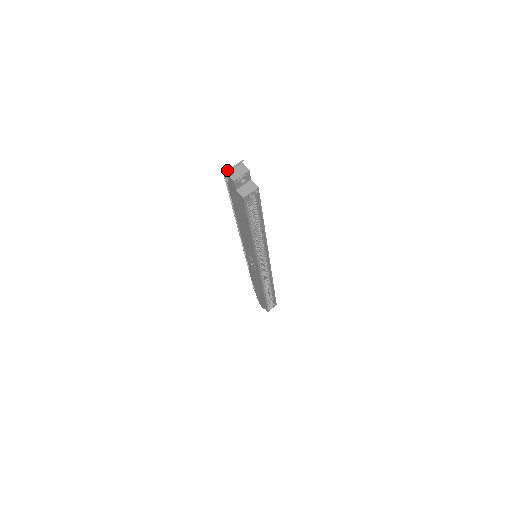
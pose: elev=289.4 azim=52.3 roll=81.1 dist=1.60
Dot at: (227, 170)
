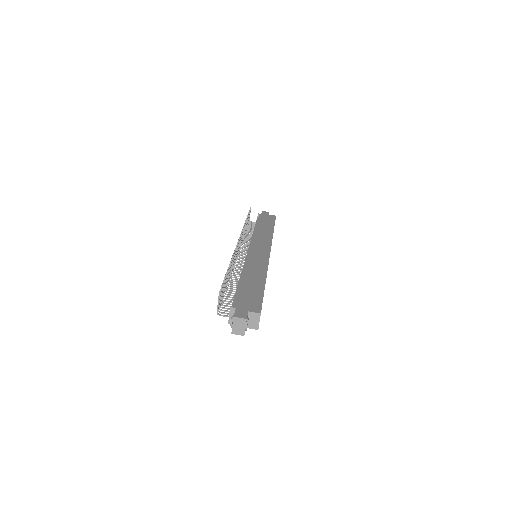
Dot at: (217, 310)
